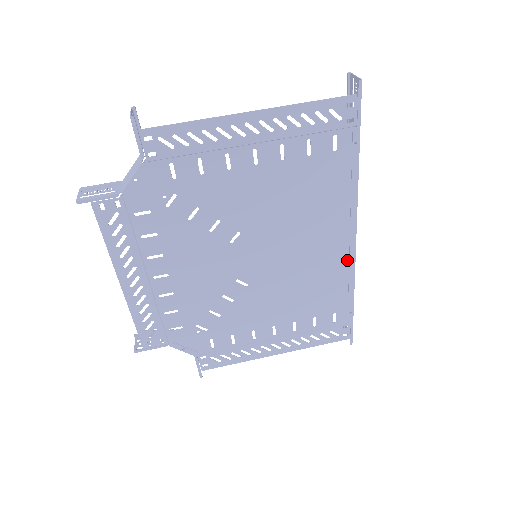
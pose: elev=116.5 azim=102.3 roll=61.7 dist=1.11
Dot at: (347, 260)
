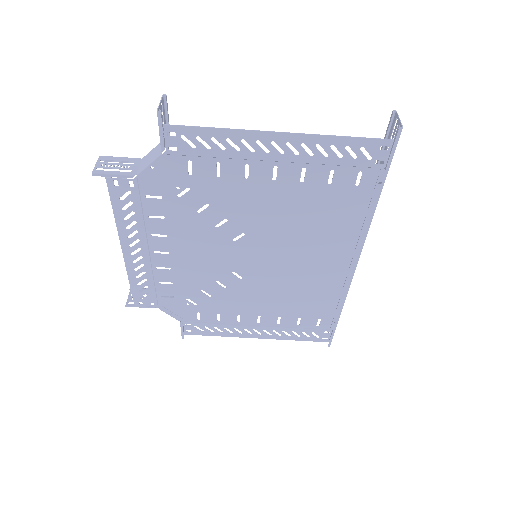
Dot at: (343, 280)
